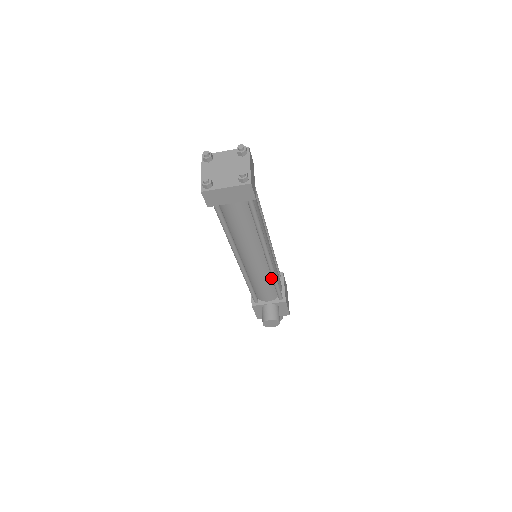
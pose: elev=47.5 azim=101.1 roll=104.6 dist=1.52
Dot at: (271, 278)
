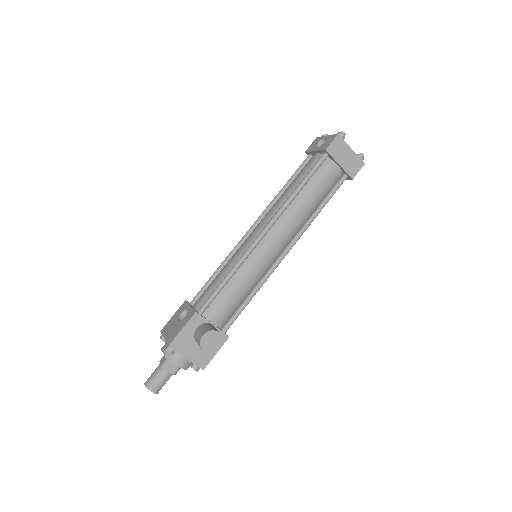
Dot at: (250, 289)
